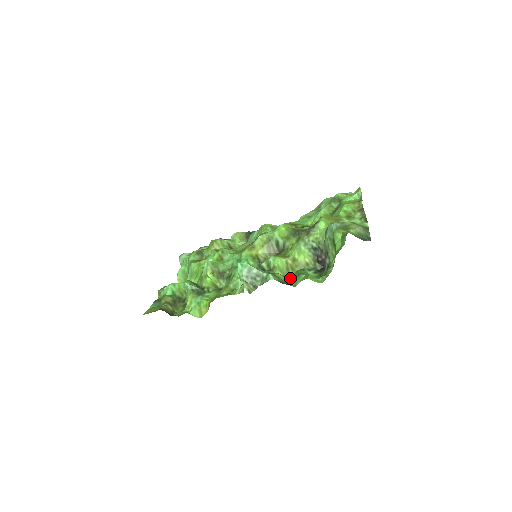
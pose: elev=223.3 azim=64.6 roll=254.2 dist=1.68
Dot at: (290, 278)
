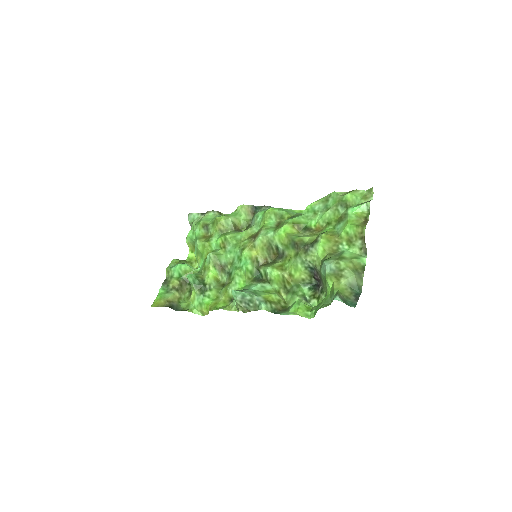
Dot at: (285, 290)
